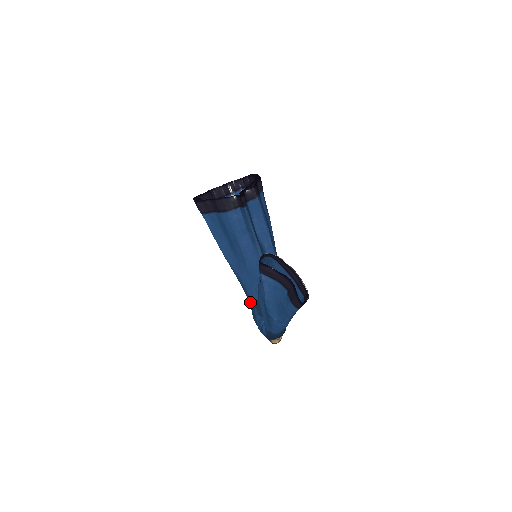
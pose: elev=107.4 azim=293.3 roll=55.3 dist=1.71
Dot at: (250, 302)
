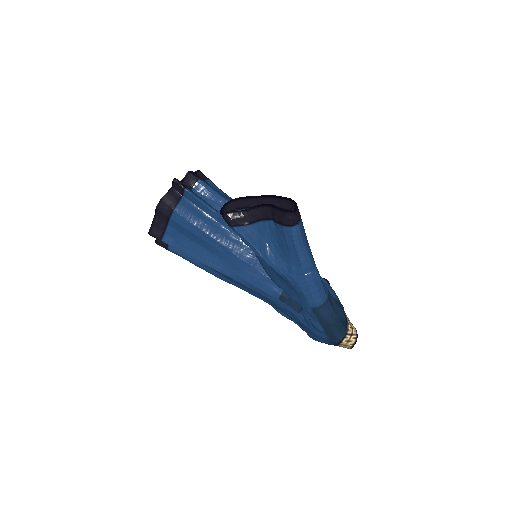
Dot at: (282, 308)
